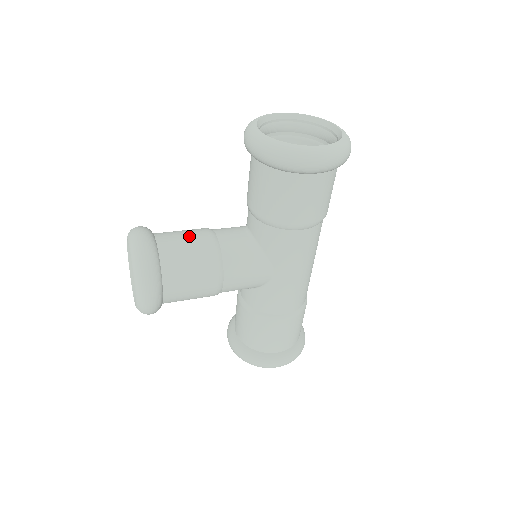
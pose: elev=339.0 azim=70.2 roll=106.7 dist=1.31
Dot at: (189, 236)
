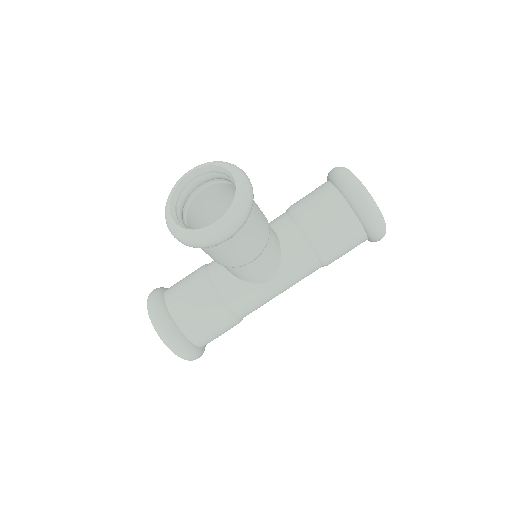
Dot at: occluded
